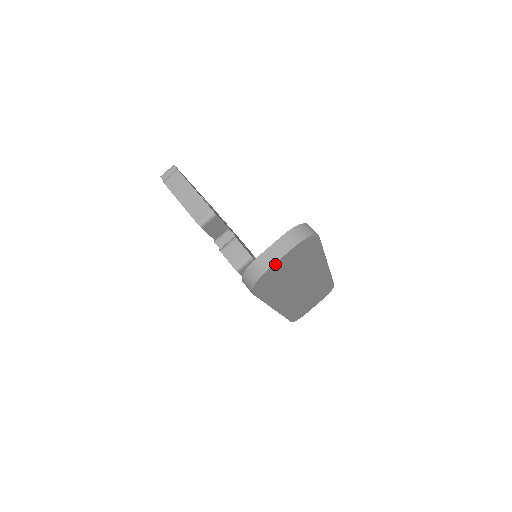
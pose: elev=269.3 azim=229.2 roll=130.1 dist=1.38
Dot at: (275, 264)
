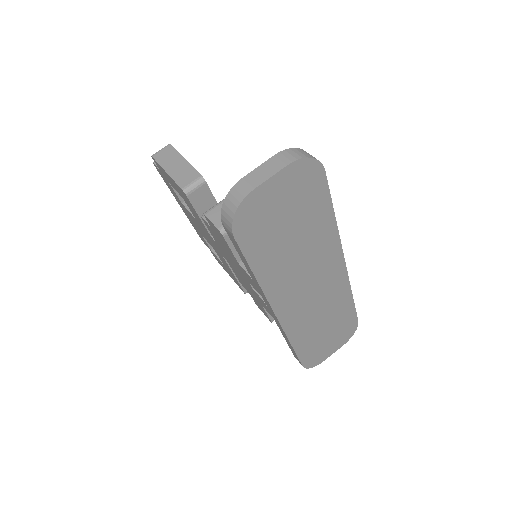
Dot at: (263, 186)
